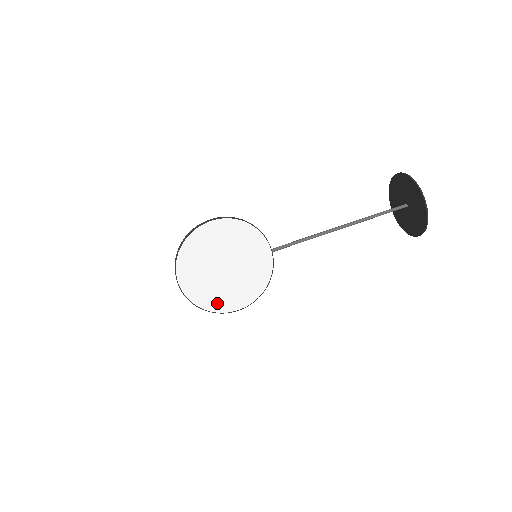
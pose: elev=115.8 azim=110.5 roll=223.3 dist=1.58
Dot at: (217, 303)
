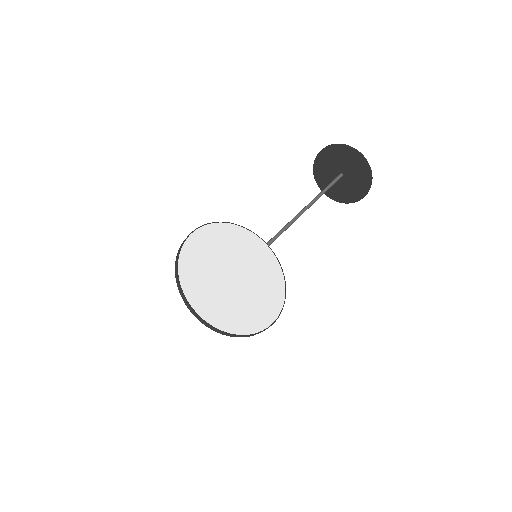
Dot at: (249, 322)
